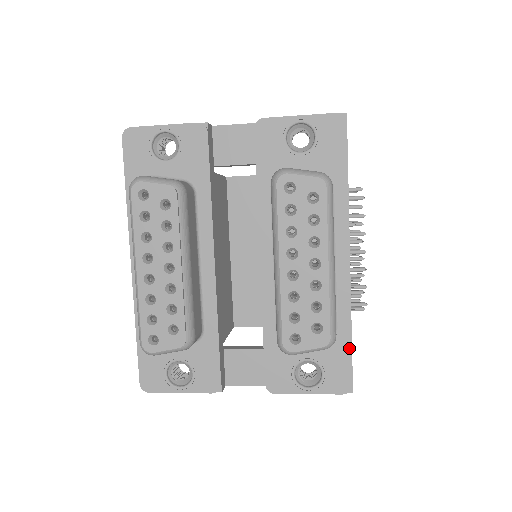
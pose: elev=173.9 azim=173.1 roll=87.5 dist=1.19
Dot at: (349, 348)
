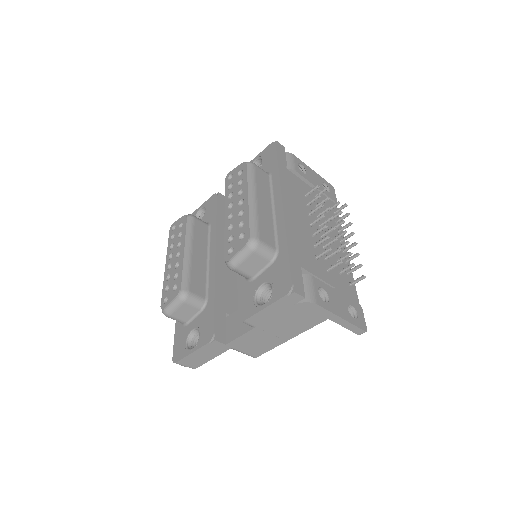
Dot at: (287, 258)
